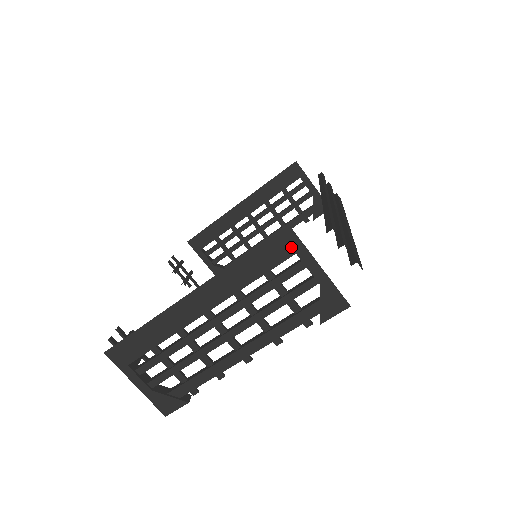
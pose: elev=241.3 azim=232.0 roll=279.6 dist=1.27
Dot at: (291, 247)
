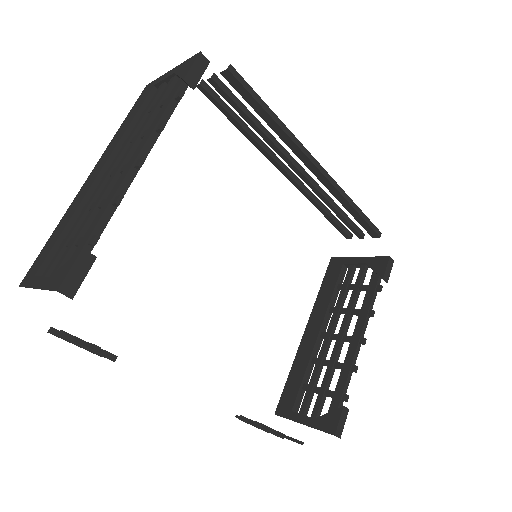
Dot at: (150, 88)
